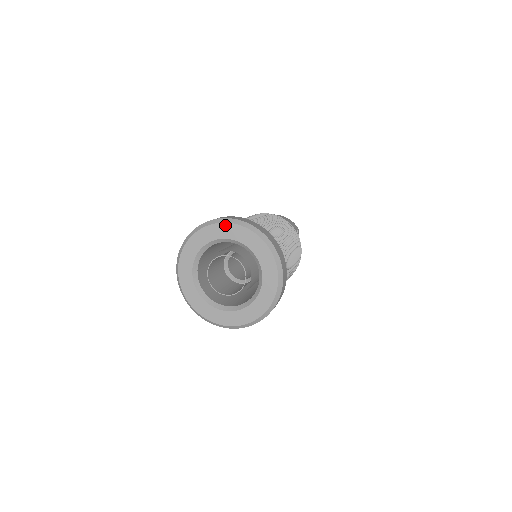
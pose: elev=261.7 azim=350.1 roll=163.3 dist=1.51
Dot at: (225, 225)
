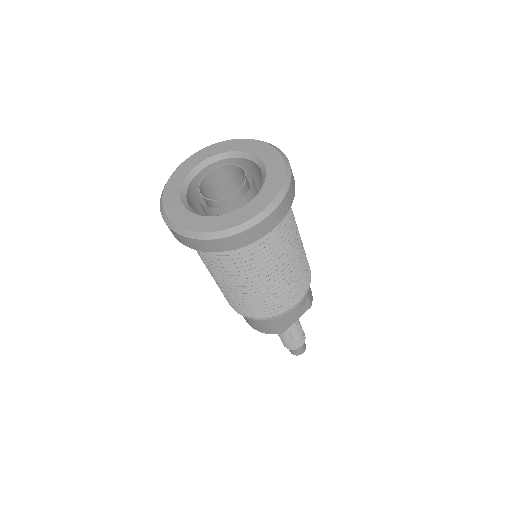
Dot at: (273, 150)
